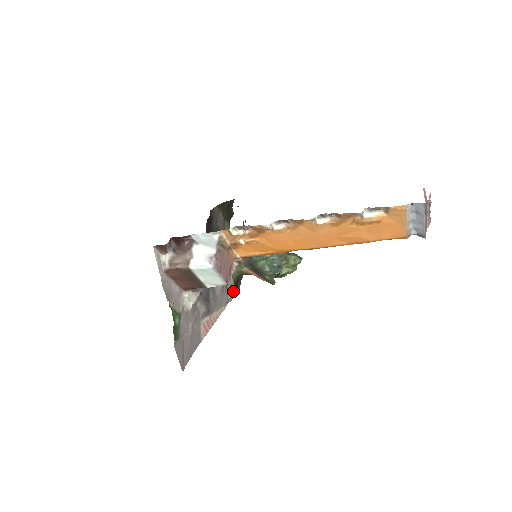
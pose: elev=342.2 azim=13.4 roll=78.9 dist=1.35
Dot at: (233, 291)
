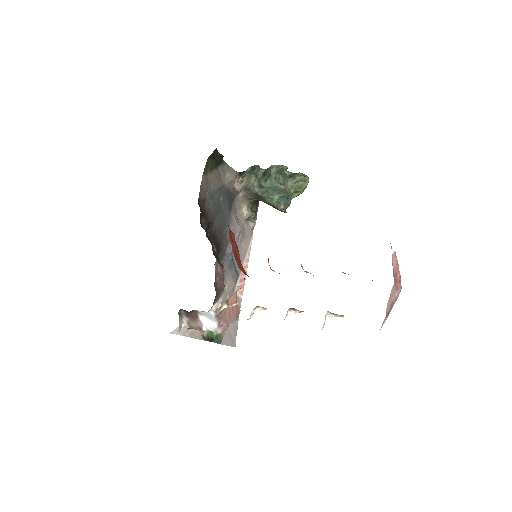
Dot at: (254, 218)
